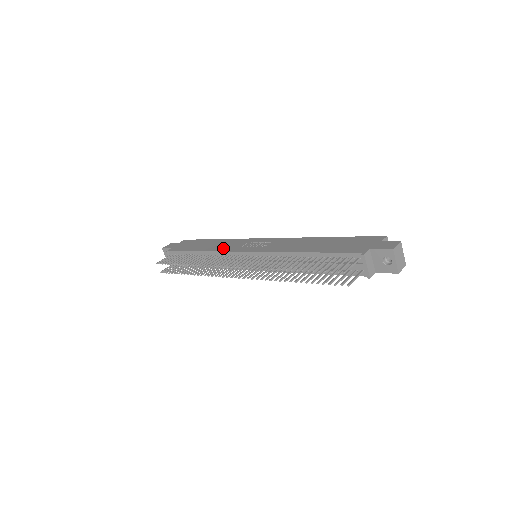
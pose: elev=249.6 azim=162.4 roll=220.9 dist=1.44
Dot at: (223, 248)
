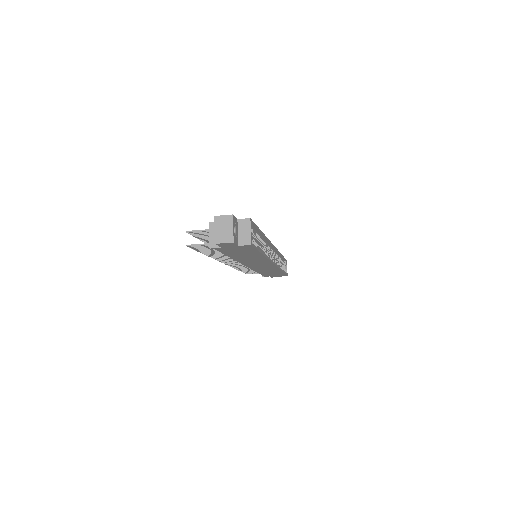
Dot at: occluded
